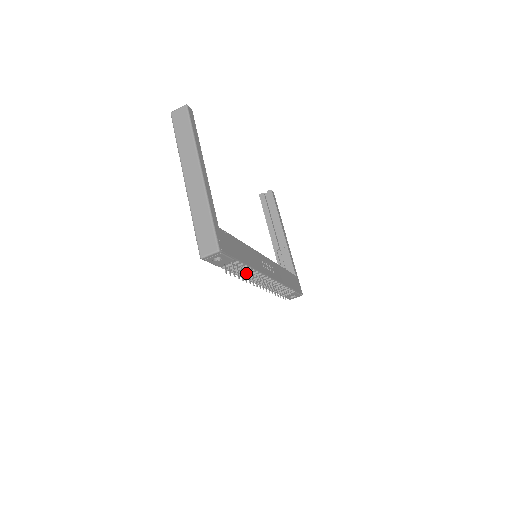
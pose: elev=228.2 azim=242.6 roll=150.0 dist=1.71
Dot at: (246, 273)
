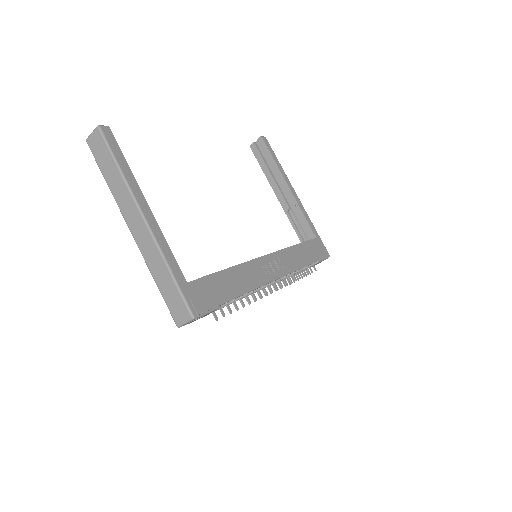
Dot at: (243, 302)
